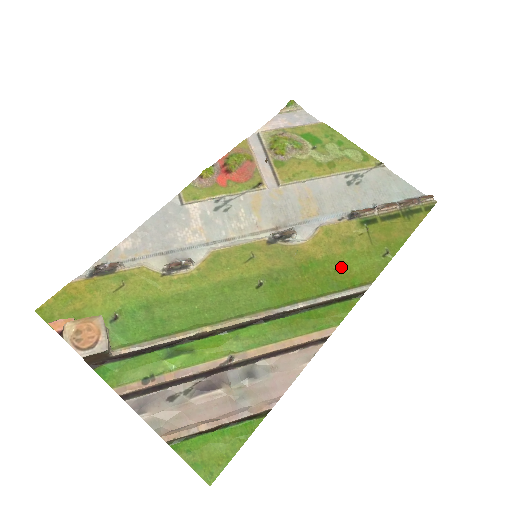
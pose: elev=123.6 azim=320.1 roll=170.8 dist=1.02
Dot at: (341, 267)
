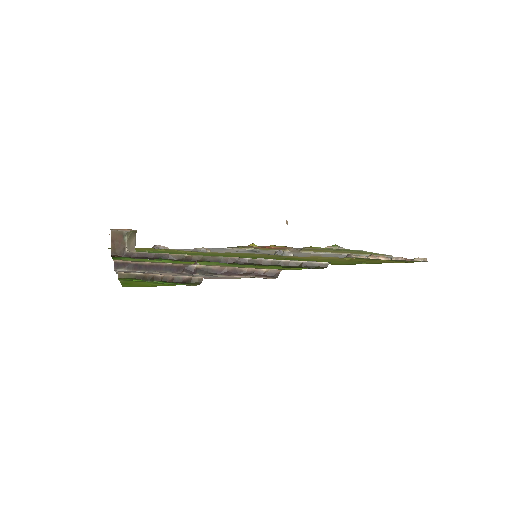
Dot at: (317, 261)
